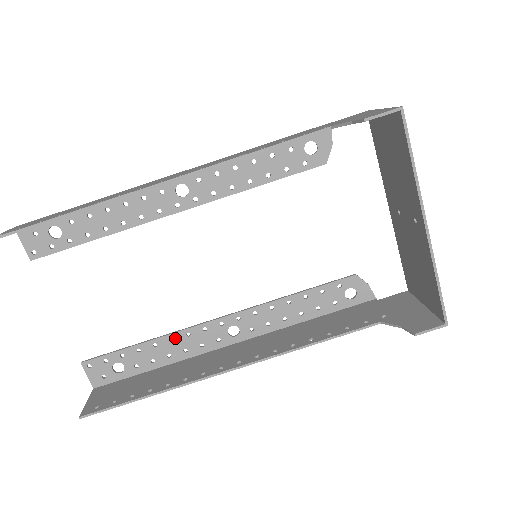
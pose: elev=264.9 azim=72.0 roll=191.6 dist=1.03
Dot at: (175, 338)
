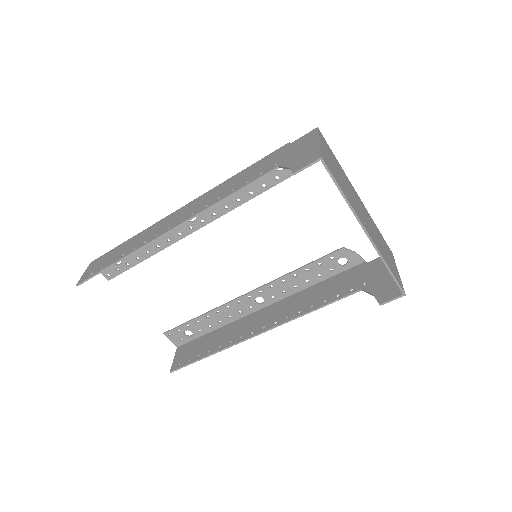
Dot at: (220, 311)
